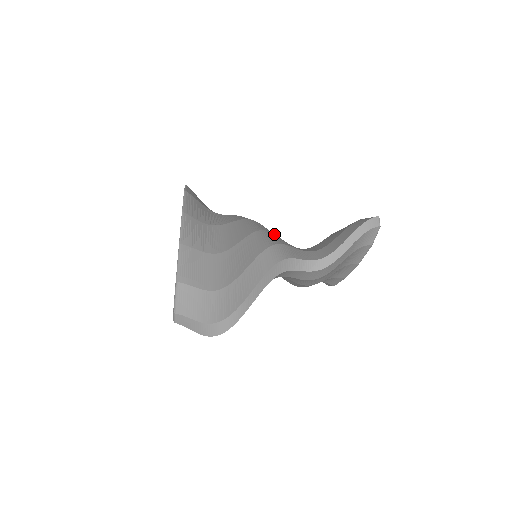
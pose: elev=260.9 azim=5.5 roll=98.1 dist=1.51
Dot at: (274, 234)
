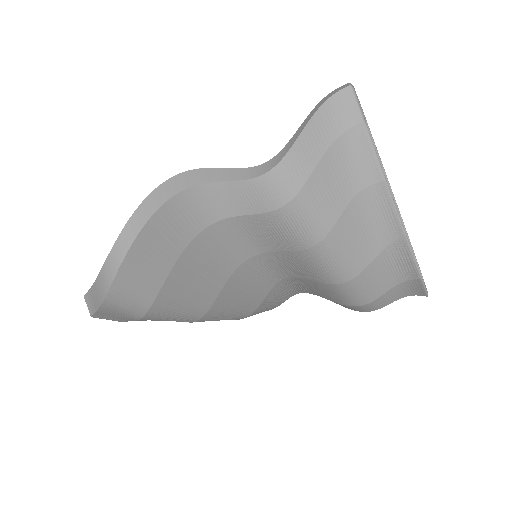
Dot at: occluded
